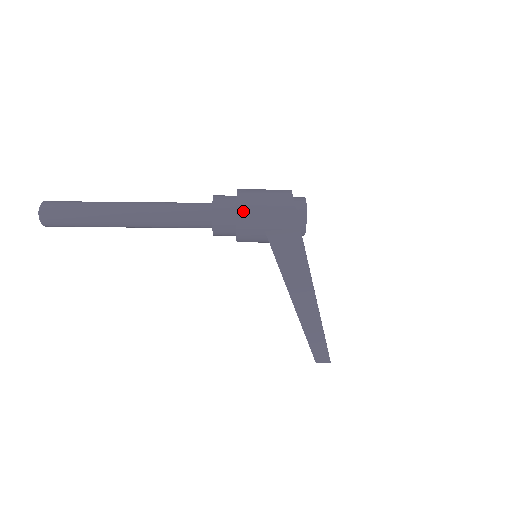
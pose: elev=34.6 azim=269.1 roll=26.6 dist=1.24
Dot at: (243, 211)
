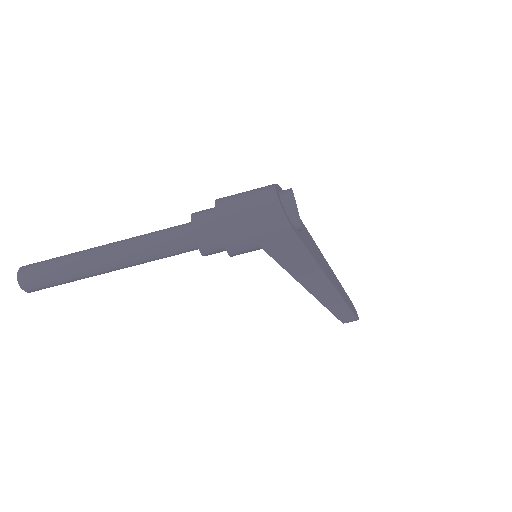
Dot at: (228, 232)
